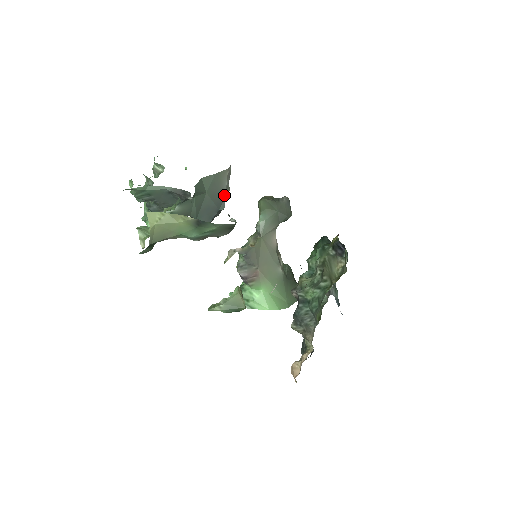
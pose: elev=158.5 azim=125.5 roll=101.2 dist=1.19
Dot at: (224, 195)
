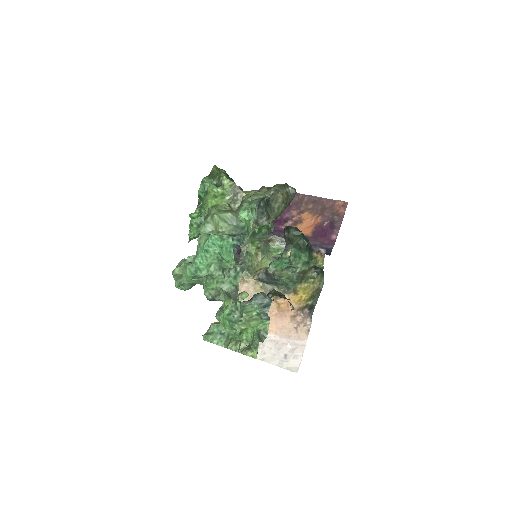
Dot at: occluded
